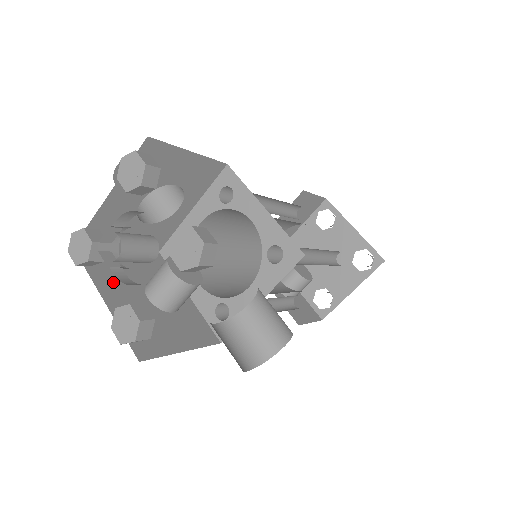
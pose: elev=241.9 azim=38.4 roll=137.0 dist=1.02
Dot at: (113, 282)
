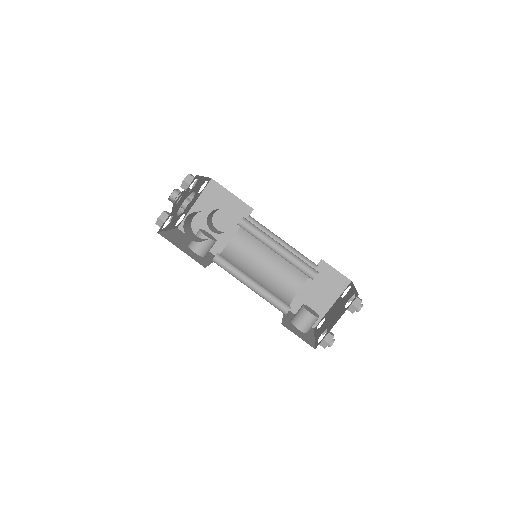
Dot at: (180, 236)
